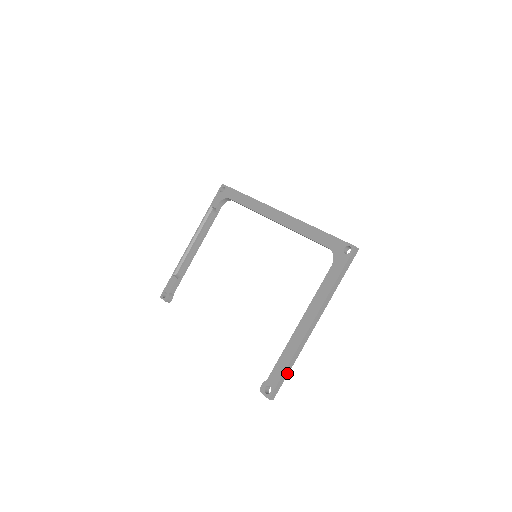
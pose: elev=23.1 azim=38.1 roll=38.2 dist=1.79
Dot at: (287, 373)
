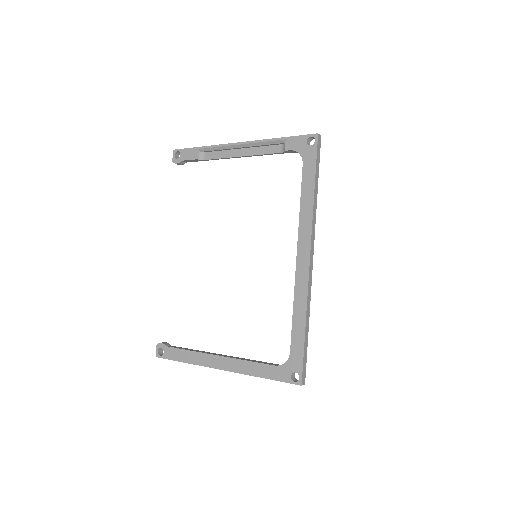
Dot at: occluded
